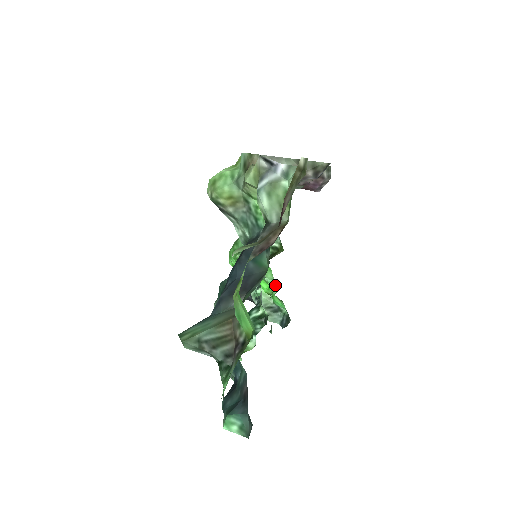
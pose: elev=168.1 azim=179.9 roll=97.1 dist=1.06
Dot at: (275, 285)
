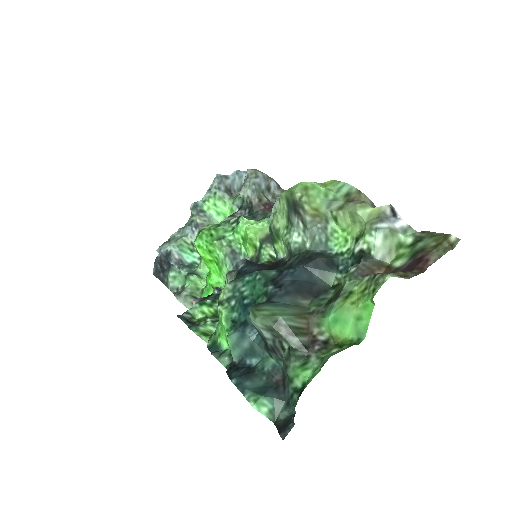
Dot at: occluded
